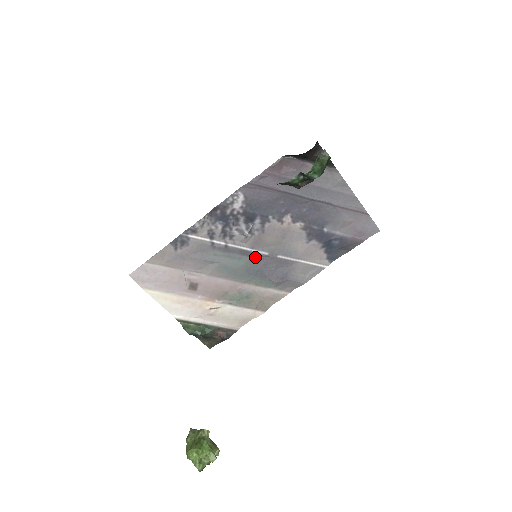
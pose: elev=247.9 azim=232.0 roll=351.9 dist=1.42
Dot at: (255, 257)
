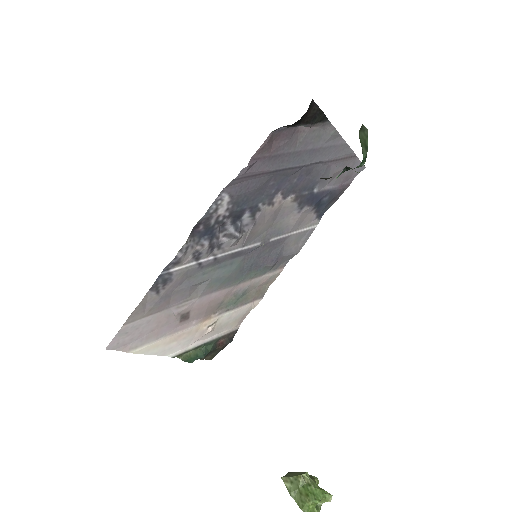
Dot at: (247, 253)
